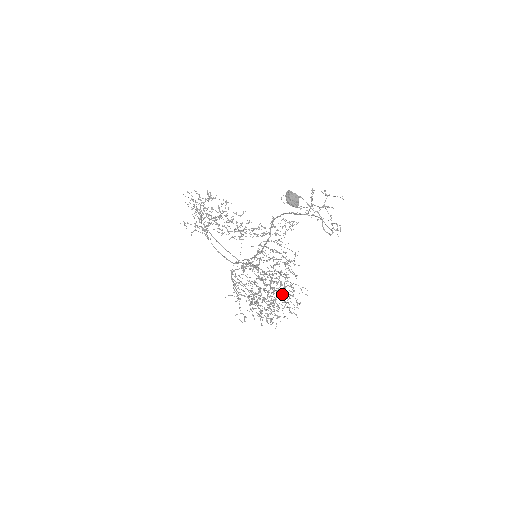
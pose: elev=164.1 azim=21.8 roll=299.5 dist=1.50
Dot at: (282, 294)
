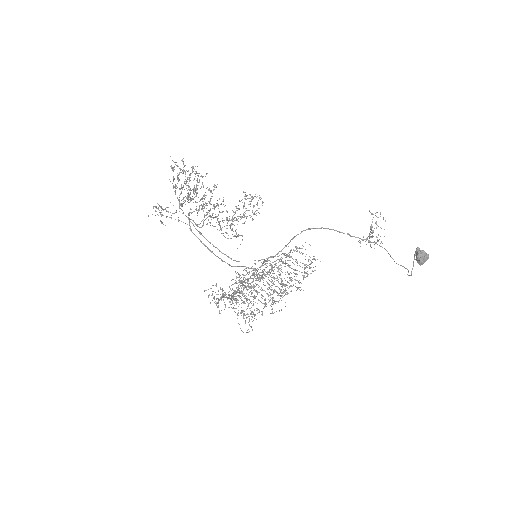
Dot at: (240, 278)
